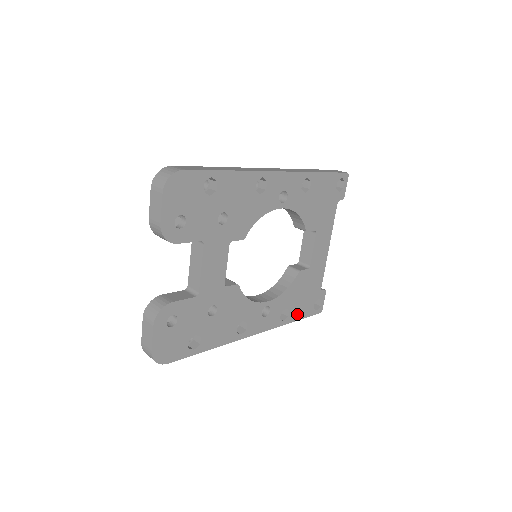
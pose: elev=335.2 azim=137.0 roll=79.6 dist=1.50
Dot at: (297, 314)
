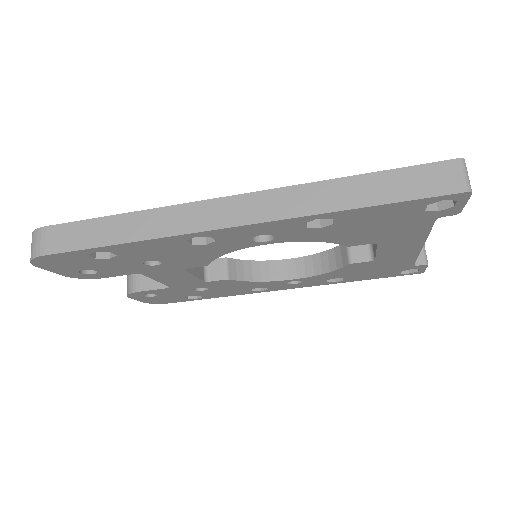
Dot at: (363, 278)
